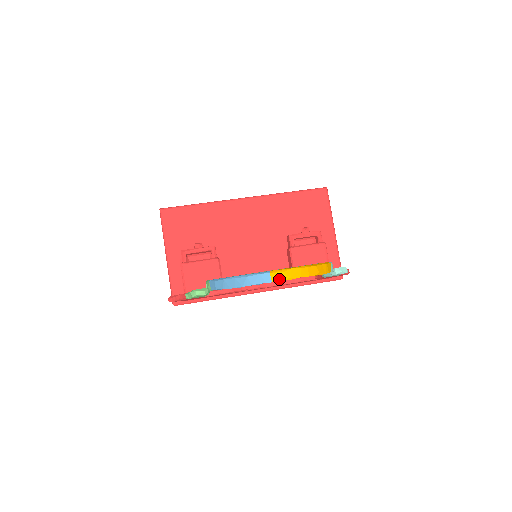
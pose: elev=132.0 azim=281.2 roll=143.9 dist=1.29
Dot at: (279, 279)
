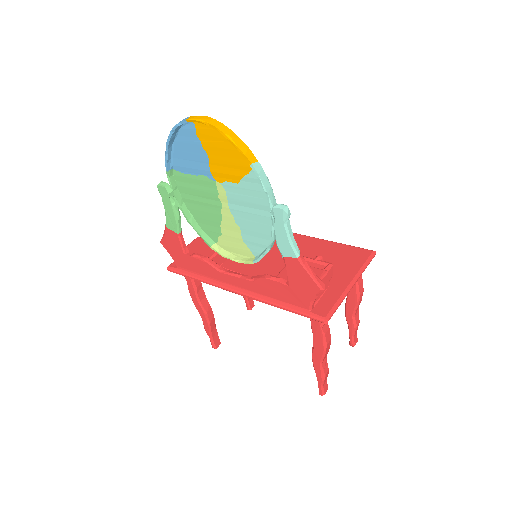
Dot at: (192, 119)
